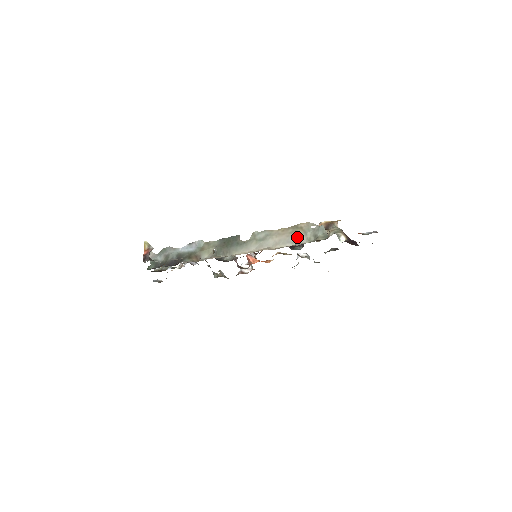
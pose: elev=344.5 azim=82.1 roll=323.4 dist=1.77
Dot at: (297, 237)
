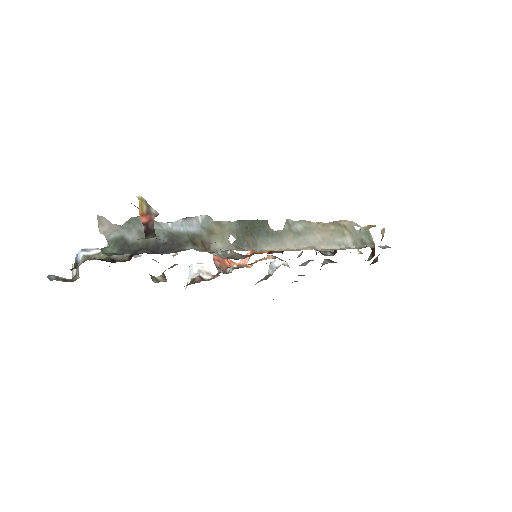
Dot at: (343, 238)
